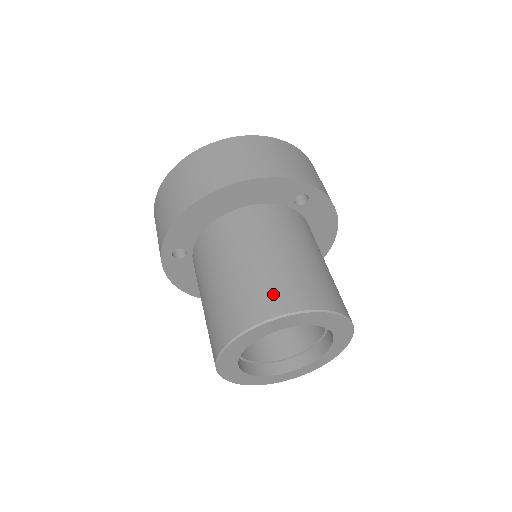
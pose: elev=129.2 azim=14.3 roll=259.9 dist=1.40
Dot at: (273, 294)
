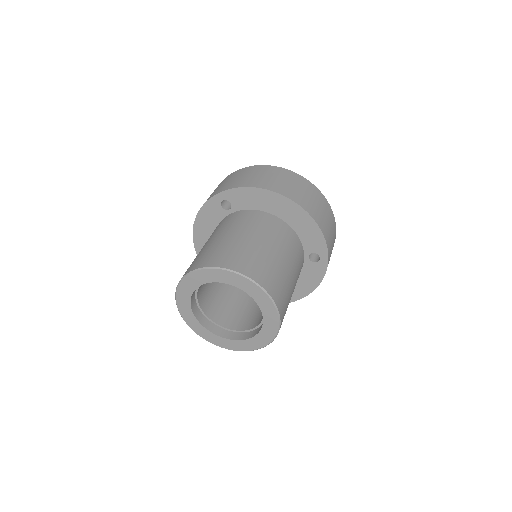
Dot at: (266, 273)
